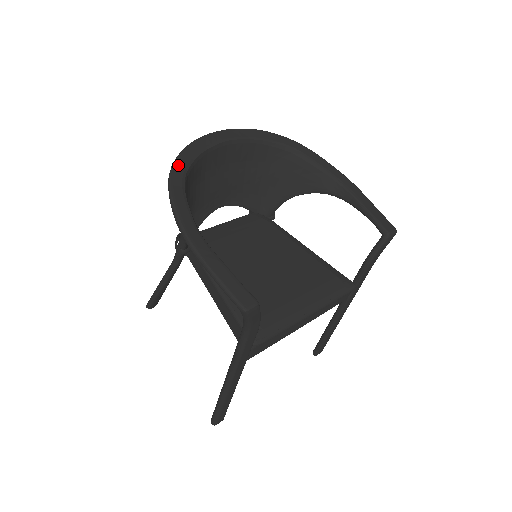
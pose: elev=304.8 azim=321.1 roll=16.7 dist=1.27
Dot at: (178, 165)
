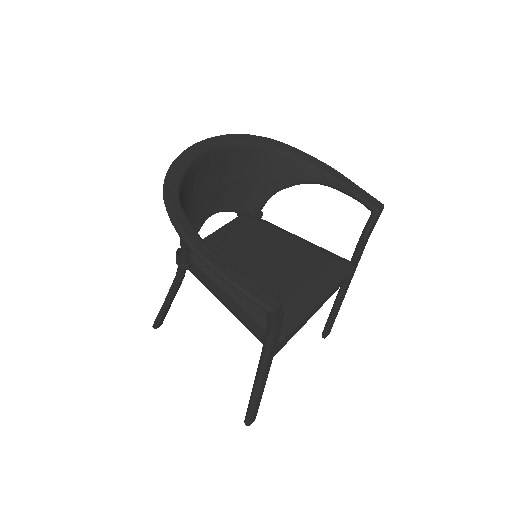
Dot at: (169, 184)
